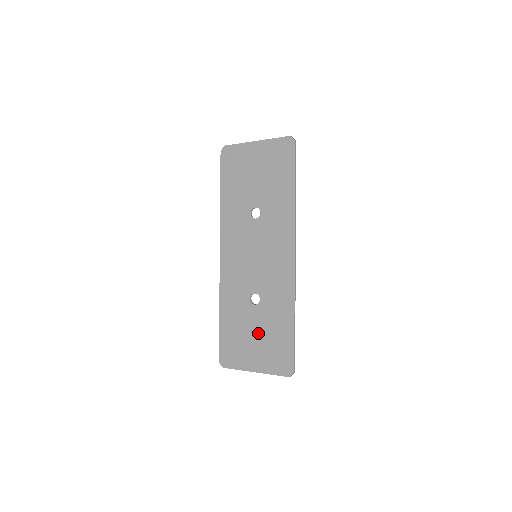
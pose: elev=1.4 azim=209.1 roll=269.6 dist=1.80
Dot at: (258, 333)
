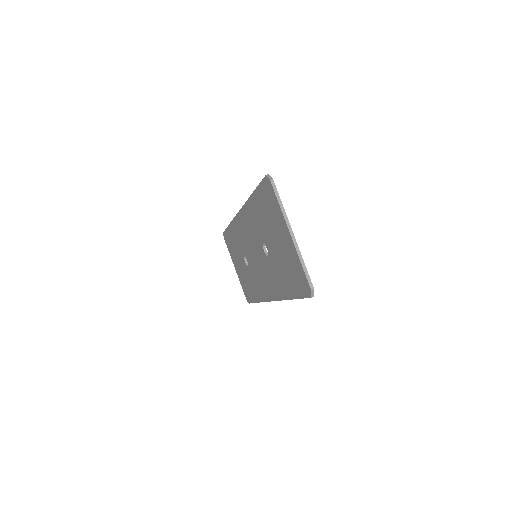
Dot at: (242, 268)
